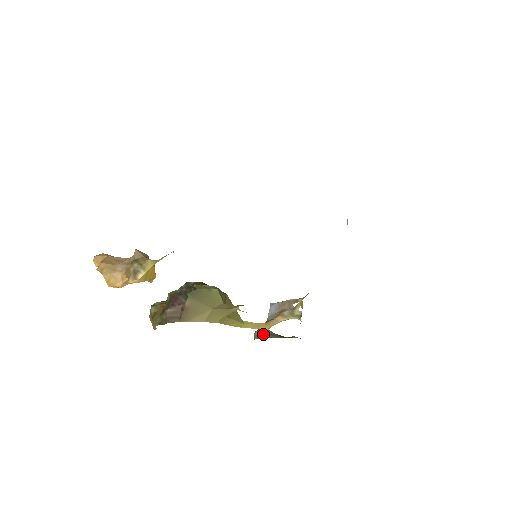
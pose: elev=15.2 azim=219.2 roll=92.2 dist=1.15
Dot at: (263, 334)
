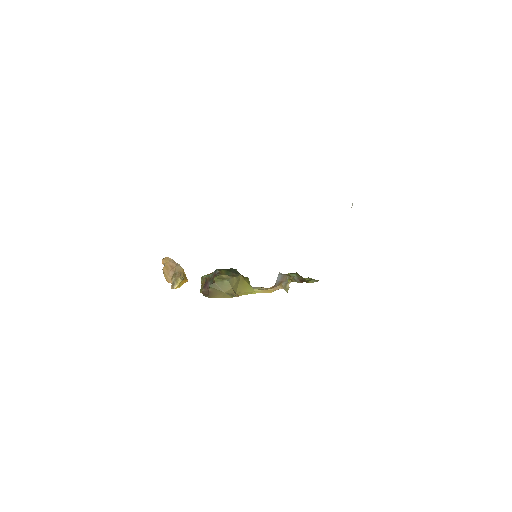
Dot at: occluded
